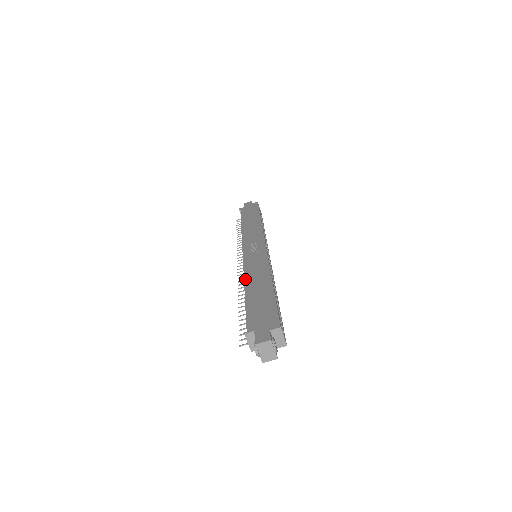
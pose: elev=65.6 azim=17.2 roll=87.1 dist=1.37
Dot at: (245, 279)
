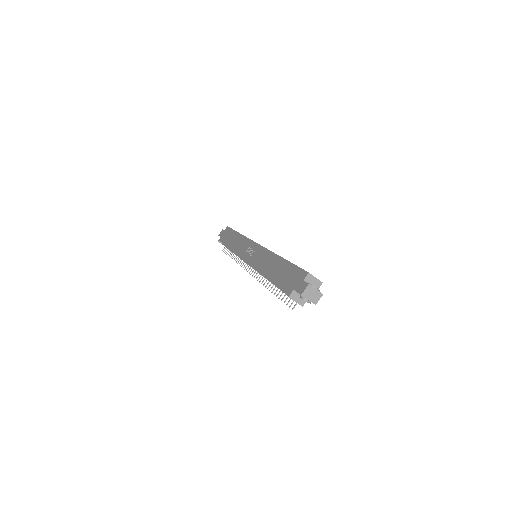
Dot at: (261, 271)
